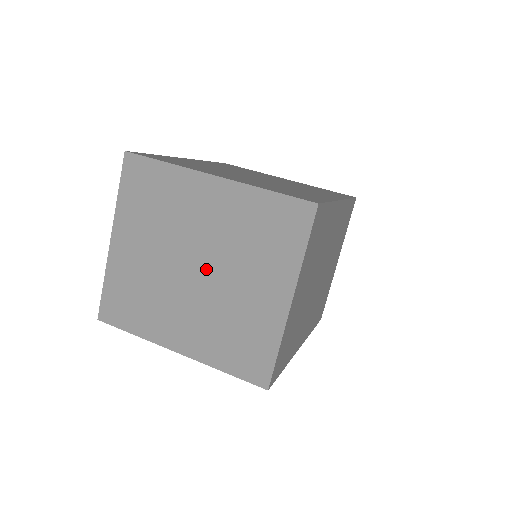
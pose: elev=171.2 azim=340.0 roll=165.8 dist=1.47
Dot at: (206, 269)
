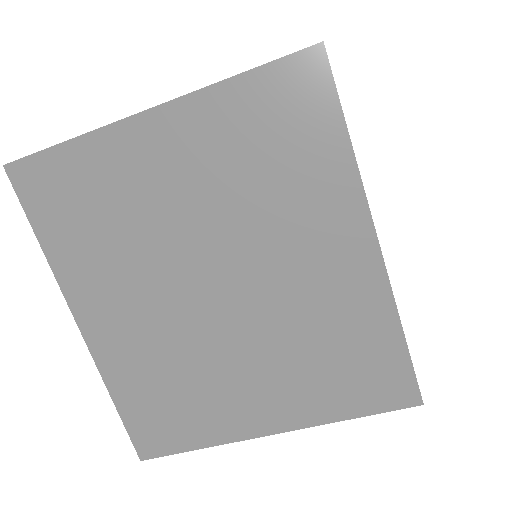
Dot at: (228, 304)
